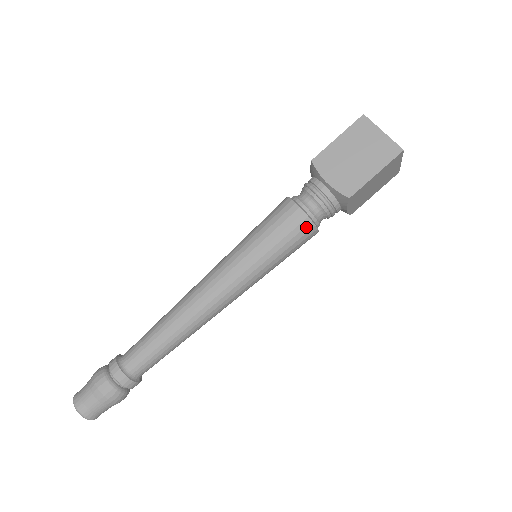
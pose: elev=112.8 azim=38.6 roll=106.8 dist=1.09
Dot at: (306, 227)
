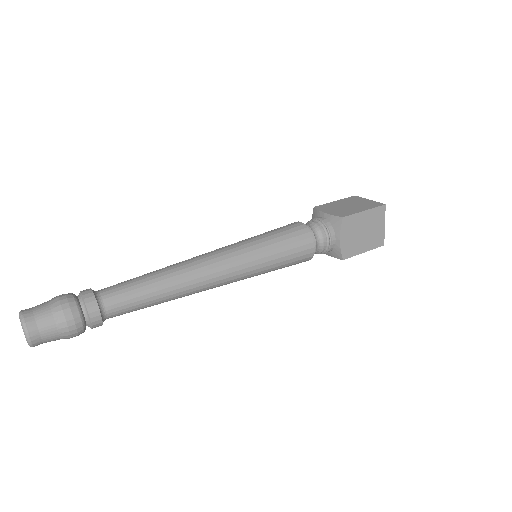
Dot at: (306, 260)
